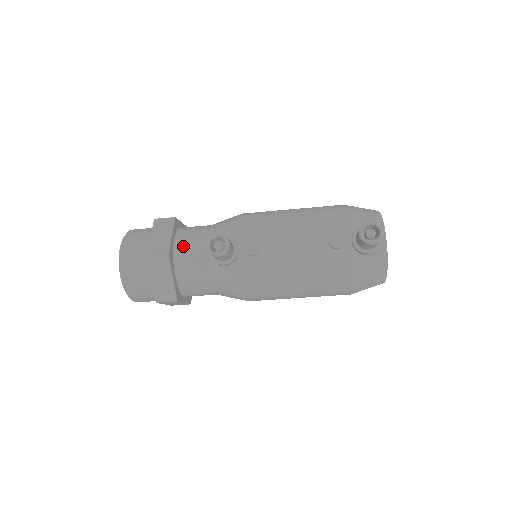
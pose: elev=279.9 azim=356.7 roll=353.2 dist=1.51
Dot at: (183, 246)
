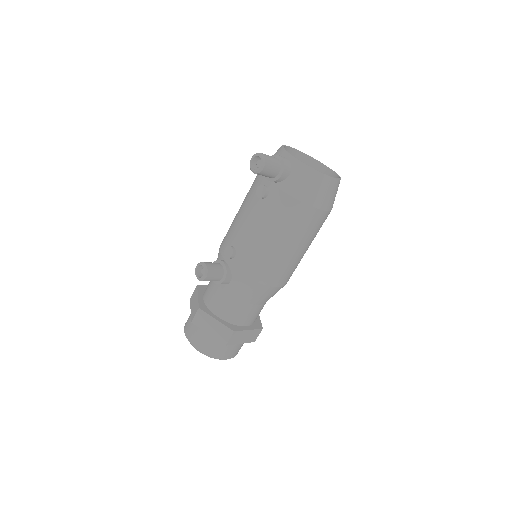
Dot at: (207, 296)
